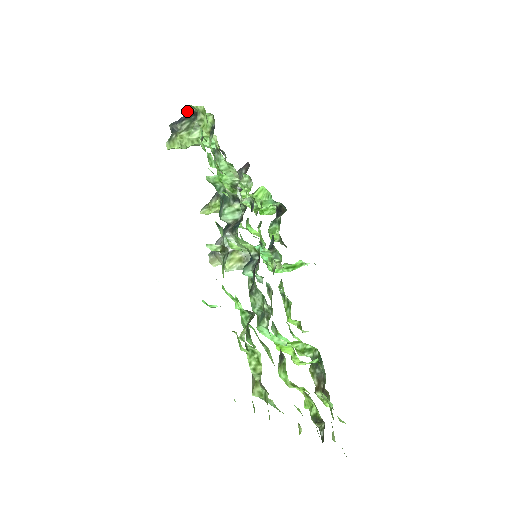
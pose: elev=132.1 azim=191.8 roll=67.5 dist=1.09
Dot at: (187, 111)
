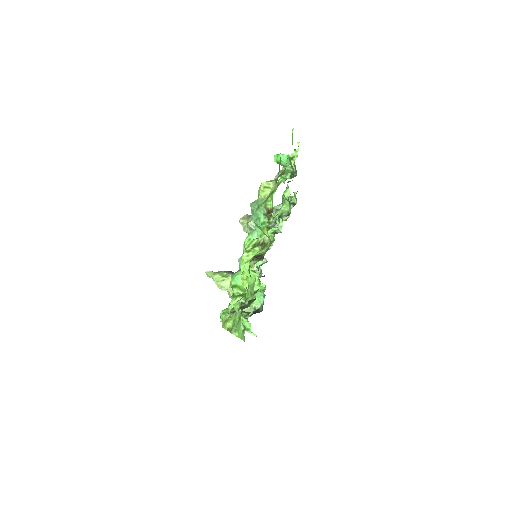
Dot at: occluded
